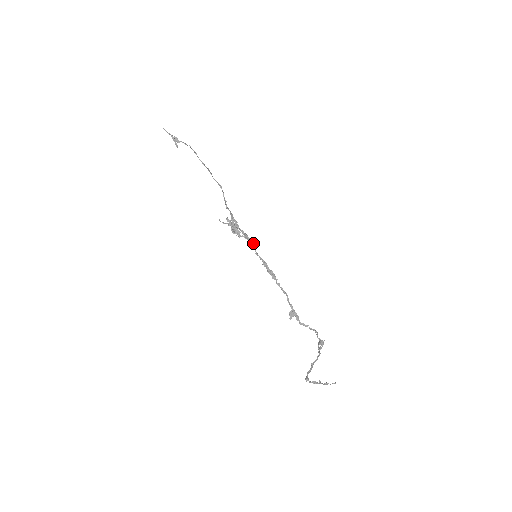
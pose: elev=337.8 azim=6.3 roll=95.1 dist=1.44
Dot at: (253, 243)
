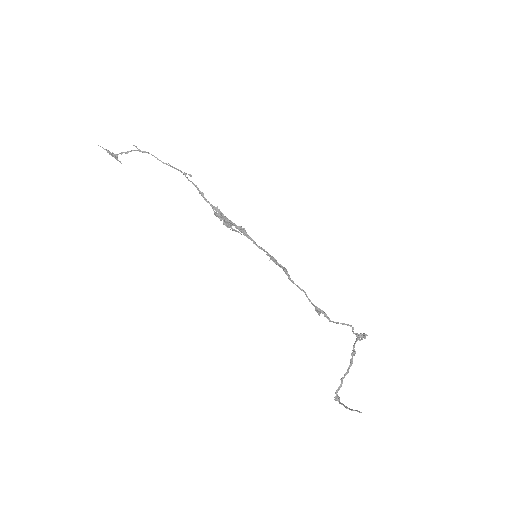
Dot at: (250, 237)
